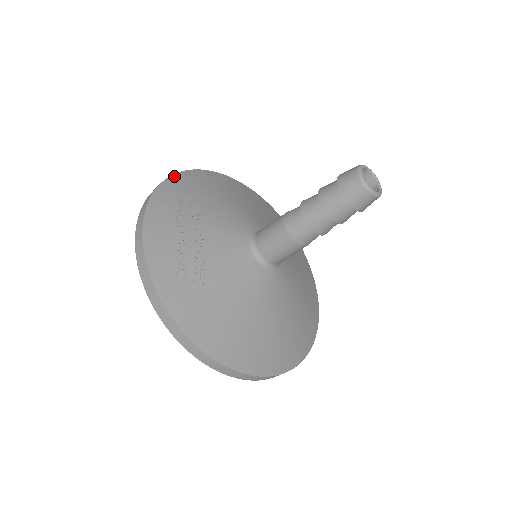
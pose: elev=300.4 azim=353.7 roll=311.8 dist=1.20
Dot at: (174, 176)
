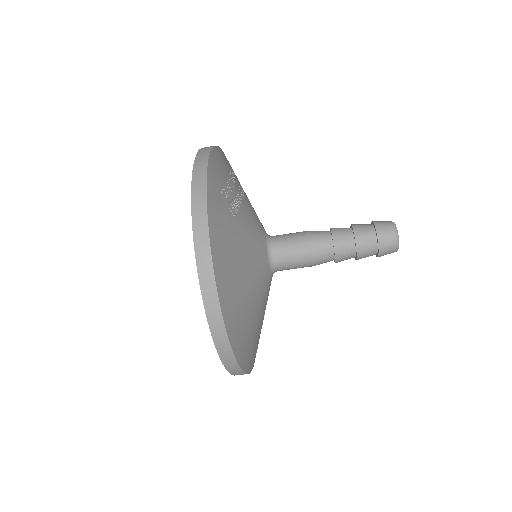
Dot at: occluded
